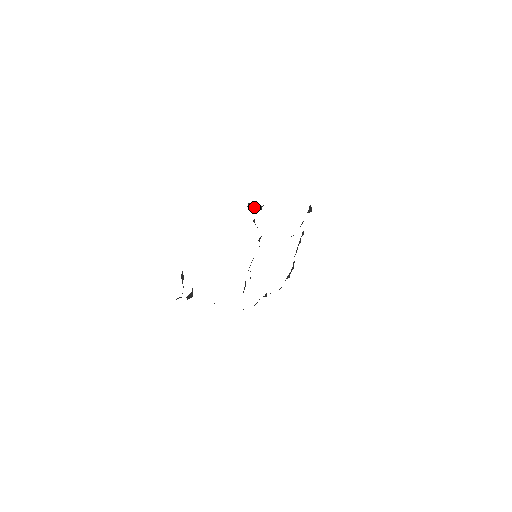
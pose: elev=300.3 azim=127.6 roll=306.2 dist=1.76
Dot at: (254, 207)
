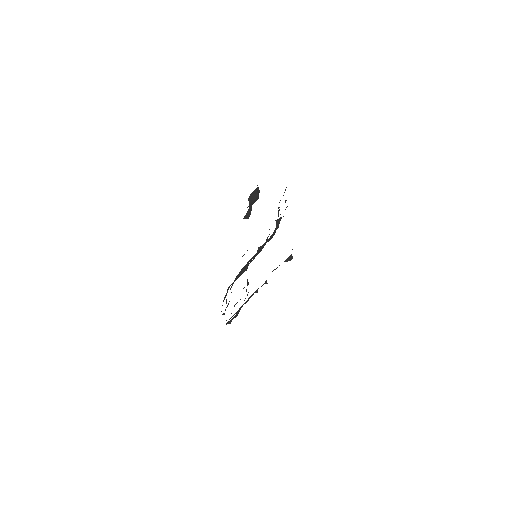
Dot at: (287, 206)
